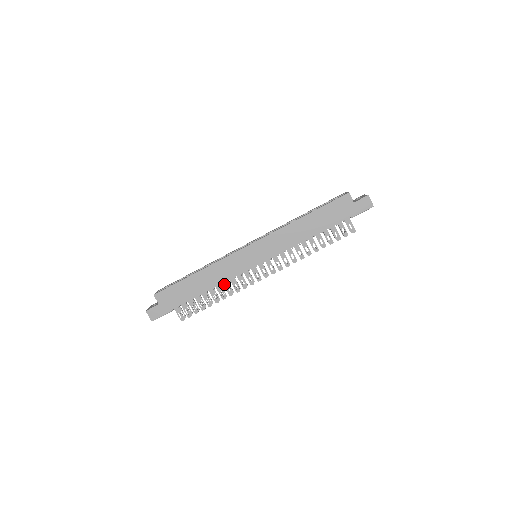
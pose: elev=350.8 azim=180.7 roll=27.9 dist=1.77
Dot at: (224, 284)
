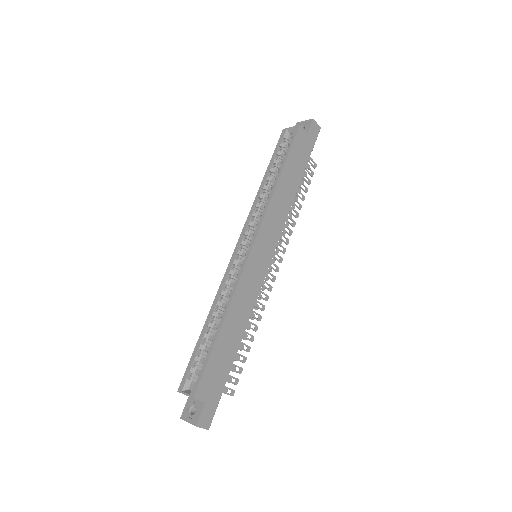
Dot at: occluded
